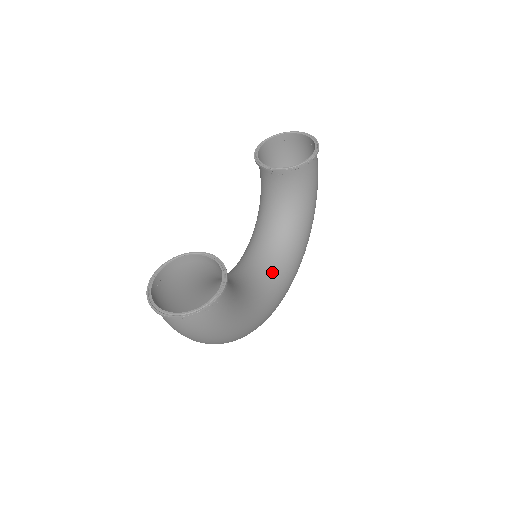
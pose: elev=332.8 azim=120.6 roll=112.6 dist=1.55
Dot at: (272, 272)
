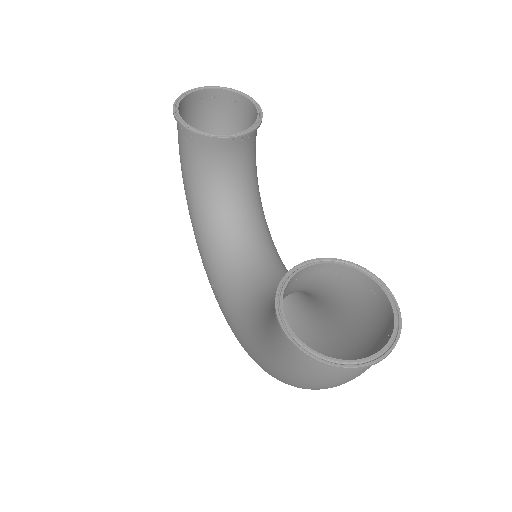
Dot at: (280, 265)
